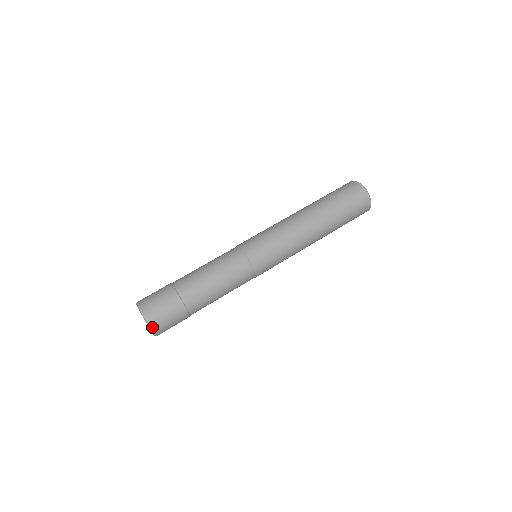
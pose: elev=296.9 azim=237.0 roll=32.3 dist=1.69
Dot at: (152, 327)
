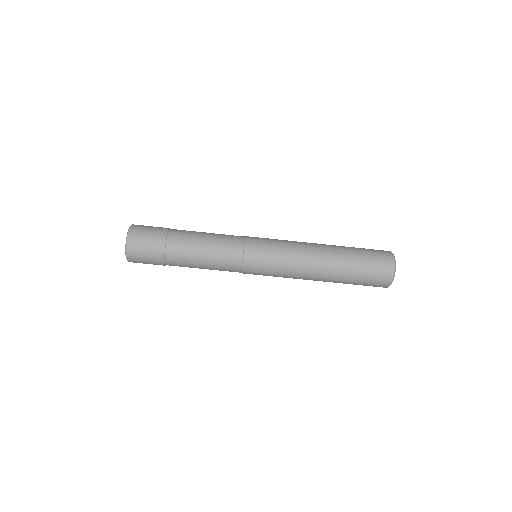
Dot at: occluded
